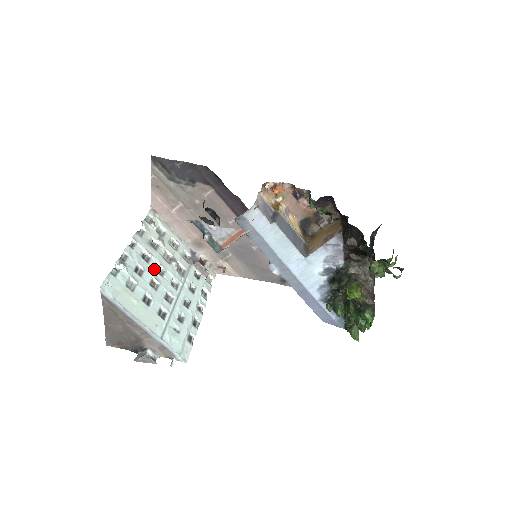
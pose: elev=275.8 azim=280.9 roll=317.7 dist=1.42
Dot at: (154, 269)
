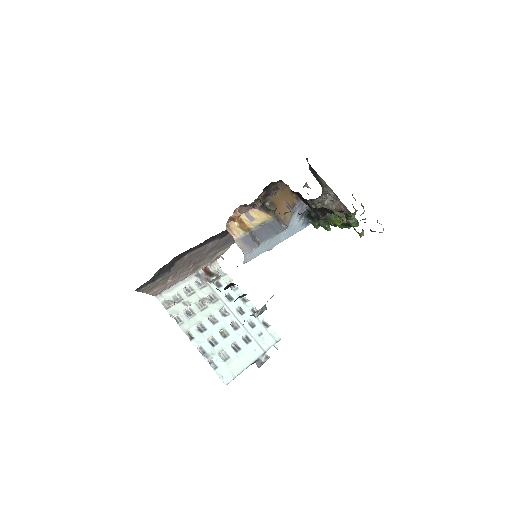
Dot at: (212, 326)
